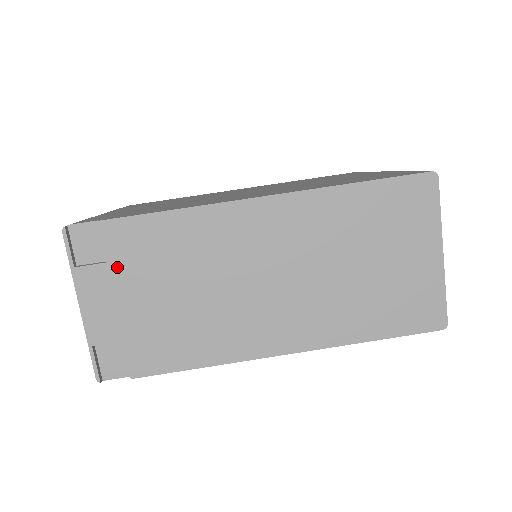
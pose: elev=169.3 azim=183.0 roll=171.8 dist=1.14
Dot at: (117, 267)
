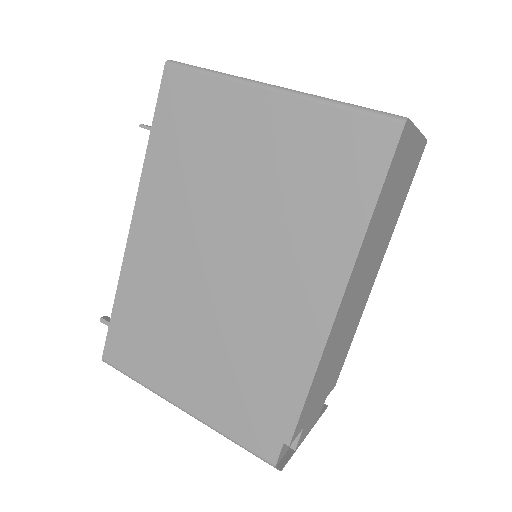
Dot at: (308, 418)
